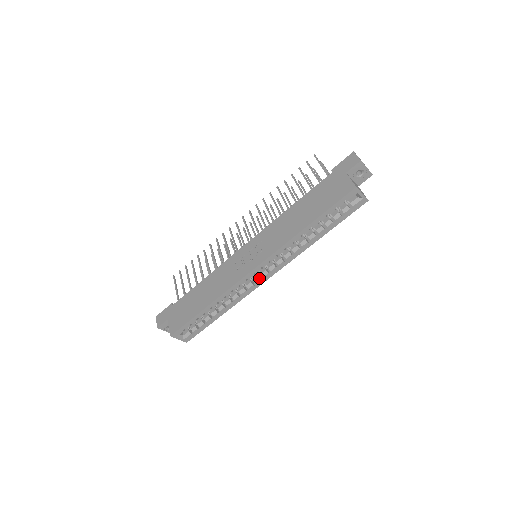
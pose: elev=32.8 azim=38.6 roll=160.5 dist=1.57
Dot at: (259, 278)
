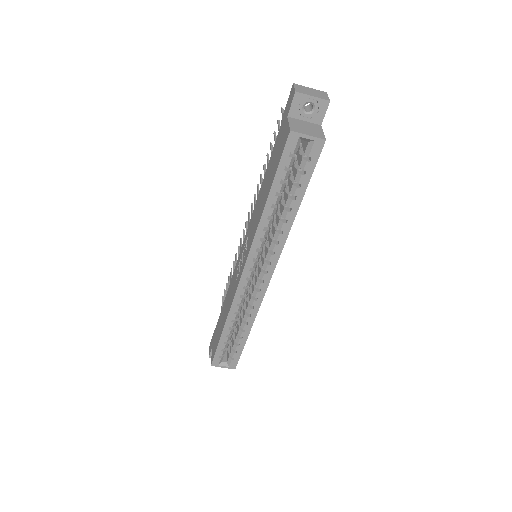
Dot at: (259, 282)
